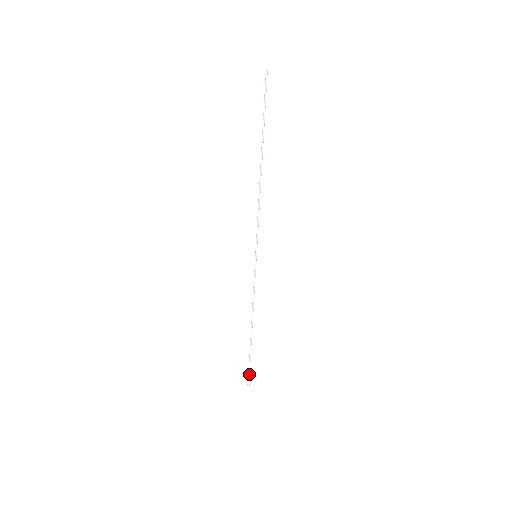
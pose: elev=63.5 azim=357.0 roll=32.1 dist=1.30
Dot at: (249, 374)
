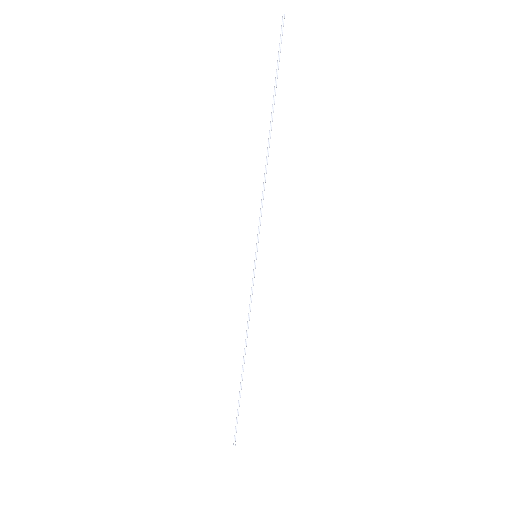
Dot at: (236, 428)
